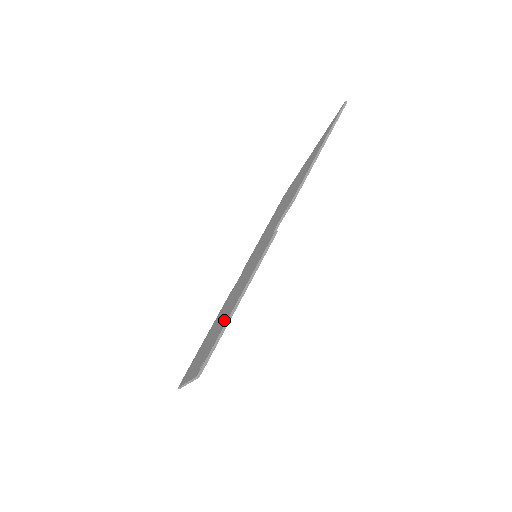
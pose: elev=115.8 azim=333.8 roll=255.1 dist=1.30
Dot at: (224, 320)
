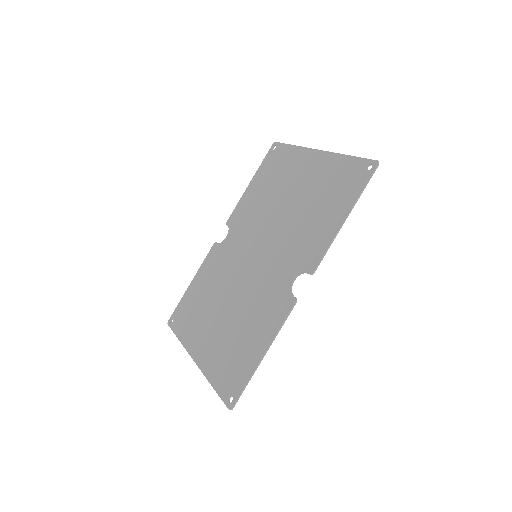
Dot at: (243, 354)
